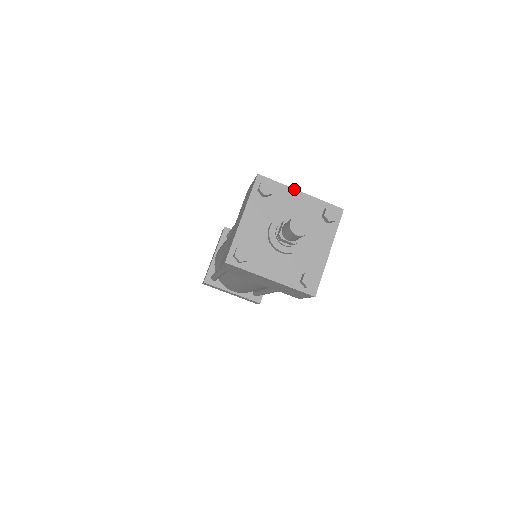
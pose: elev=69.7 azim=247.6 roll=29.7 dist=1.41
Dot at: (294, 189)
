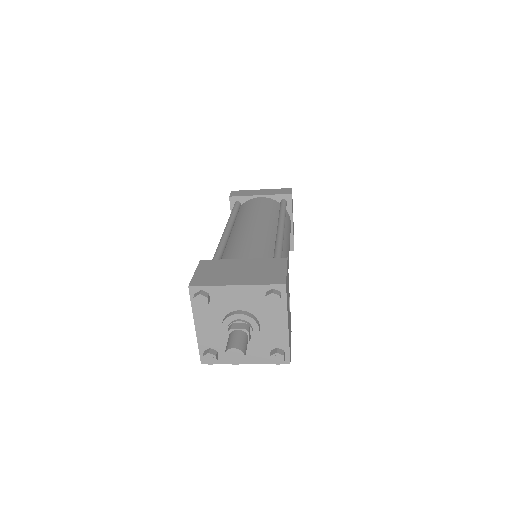
Dot at: (228, 286)
